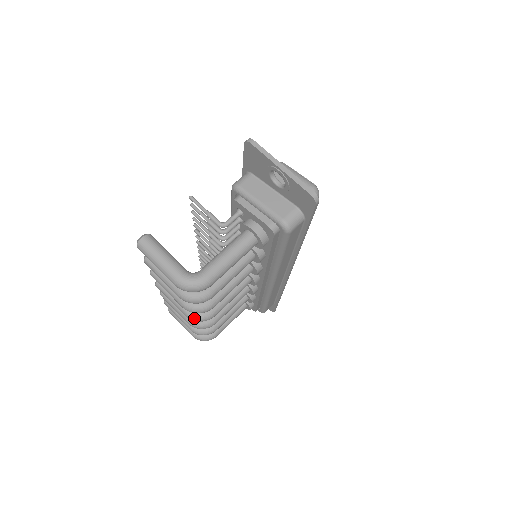
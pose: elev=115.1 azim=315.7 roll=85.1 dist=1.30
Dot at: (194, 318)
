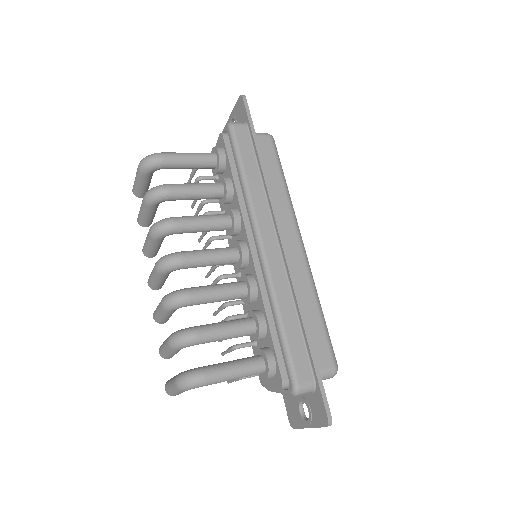
Dot at: (160, 259)
